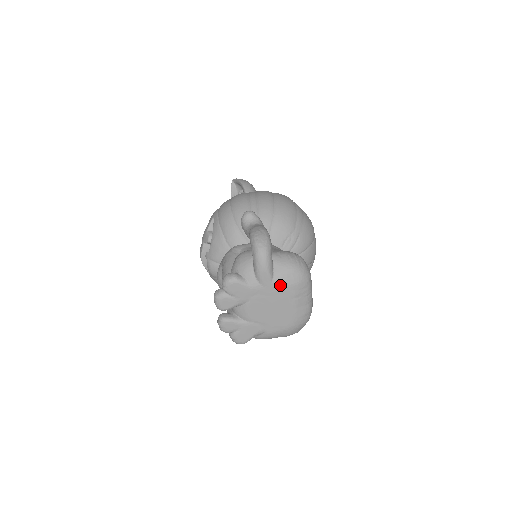
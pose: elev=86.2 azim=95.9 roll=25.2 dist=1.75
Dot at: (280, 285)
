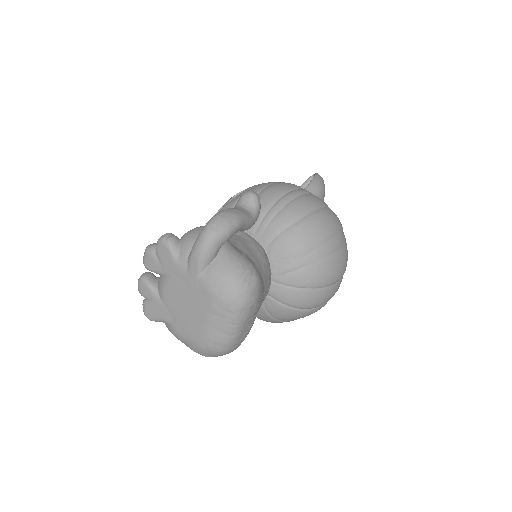
Dot at: (205, 286)
